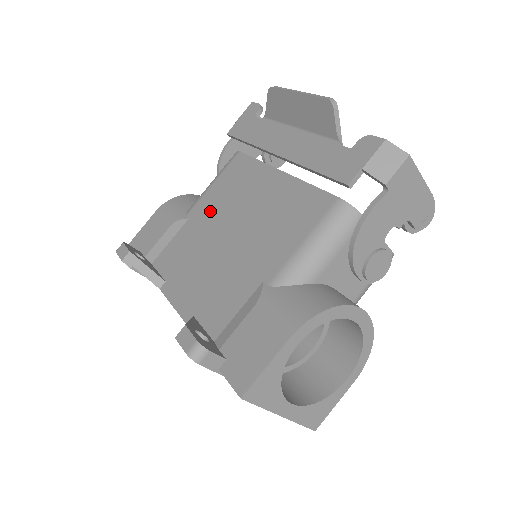
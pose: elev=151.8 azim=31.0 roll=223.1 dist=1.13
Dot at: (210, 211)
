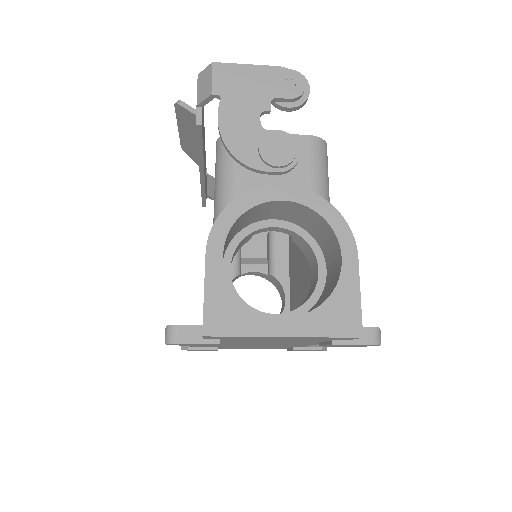
Dot at: occluded
